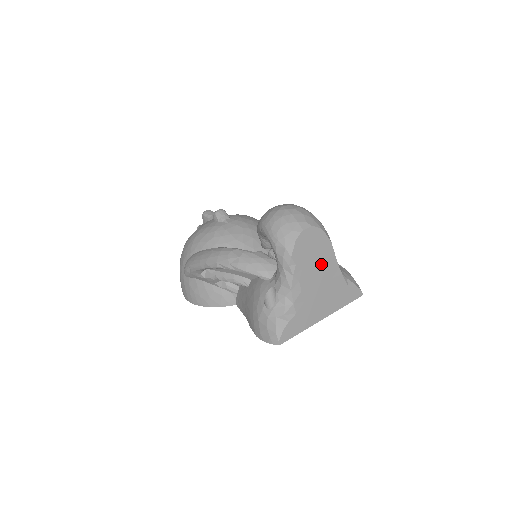
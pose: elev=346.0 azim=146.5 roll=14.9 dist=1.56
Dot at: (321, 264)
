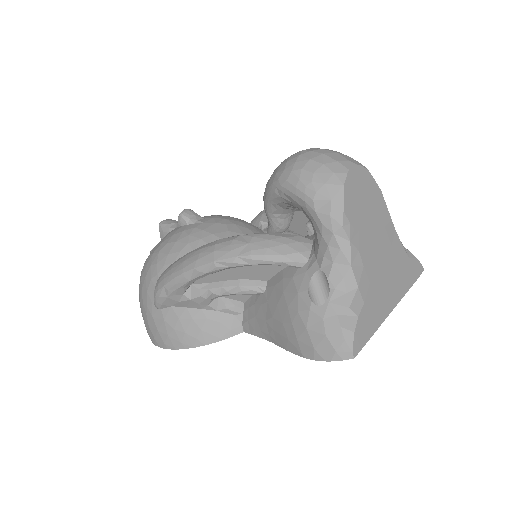
Dot at: (377, 224)
